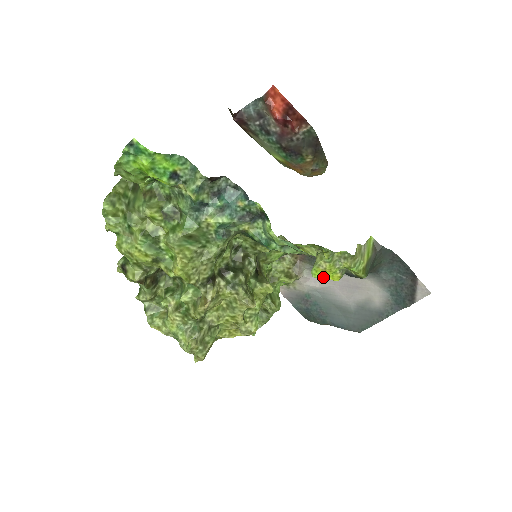
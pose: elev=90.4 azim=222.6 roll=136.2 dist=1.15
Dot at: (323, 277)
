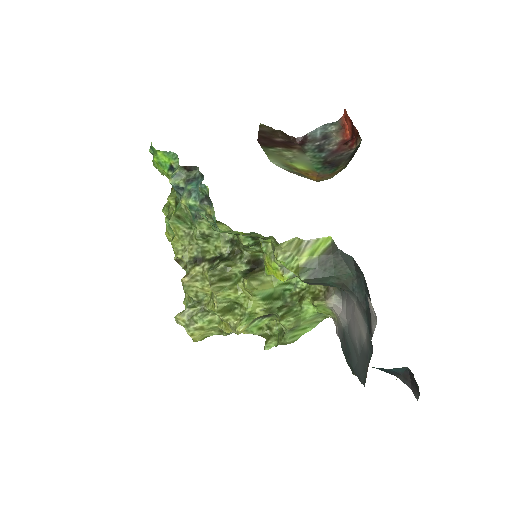
Dot at: (346, 306)
